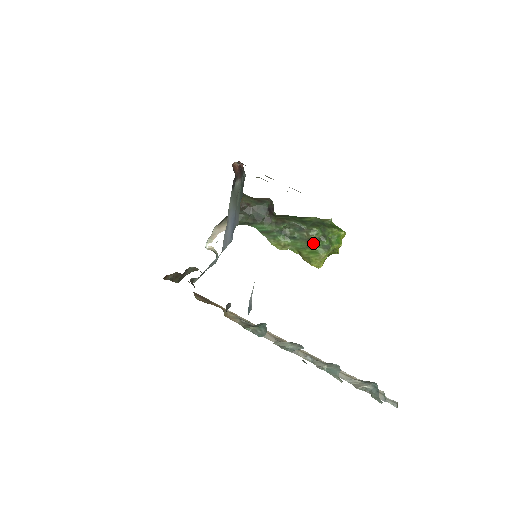
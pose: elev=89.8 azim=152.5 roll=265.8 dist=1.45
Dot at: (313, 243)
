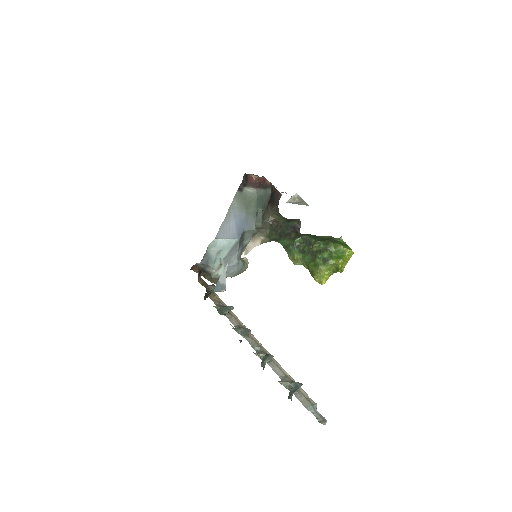
Dot at: (315, 255)
